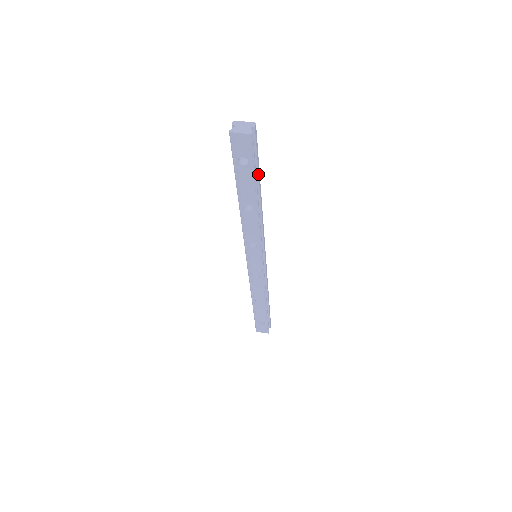
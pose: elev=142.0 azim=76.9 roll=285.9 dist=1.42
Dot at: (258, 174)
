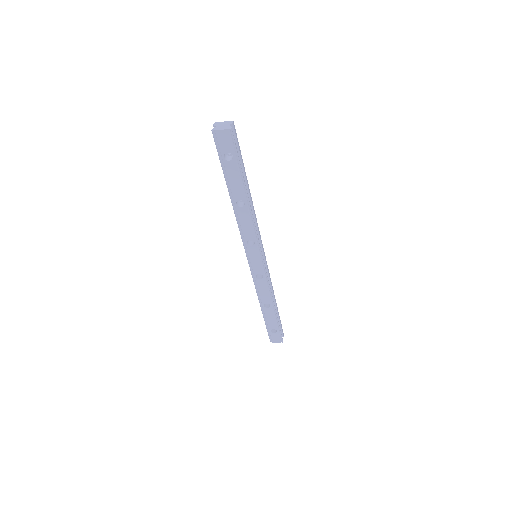
Dot at: (243, 169)
